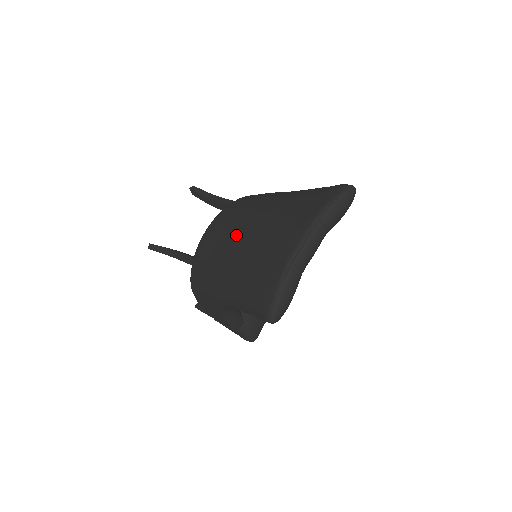
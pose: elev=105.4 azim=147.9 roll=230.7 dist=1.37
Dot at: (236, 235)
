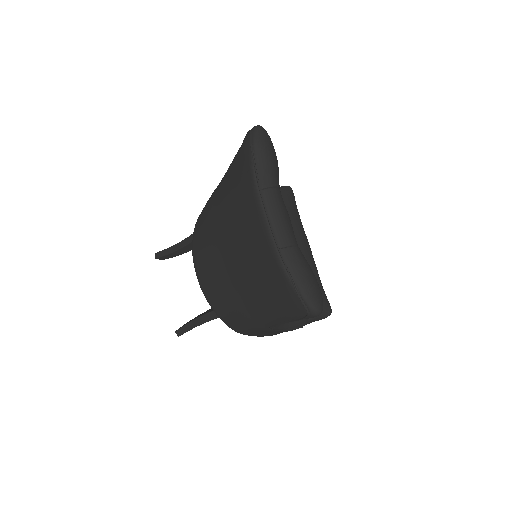
Dot at: (219, 265)
